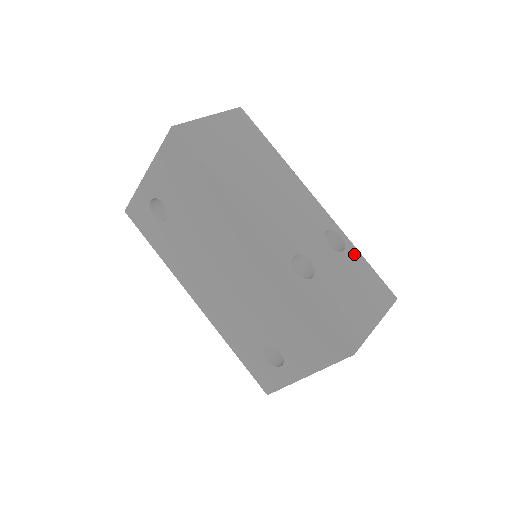
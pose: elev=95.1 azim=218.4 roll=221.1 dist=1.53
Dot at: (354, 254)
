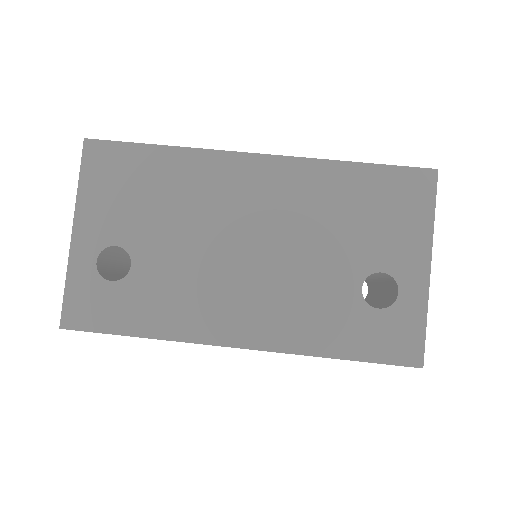
Dot at: occluded
